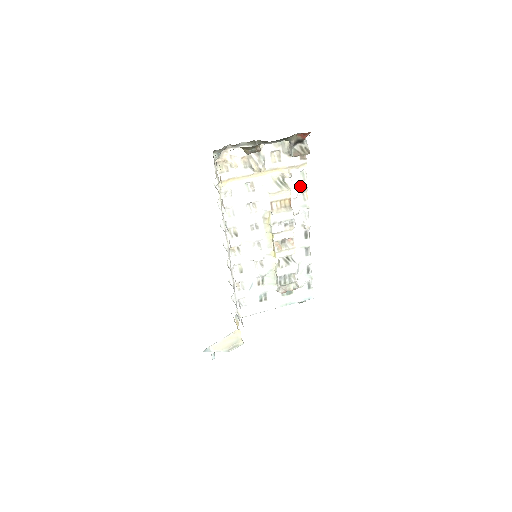
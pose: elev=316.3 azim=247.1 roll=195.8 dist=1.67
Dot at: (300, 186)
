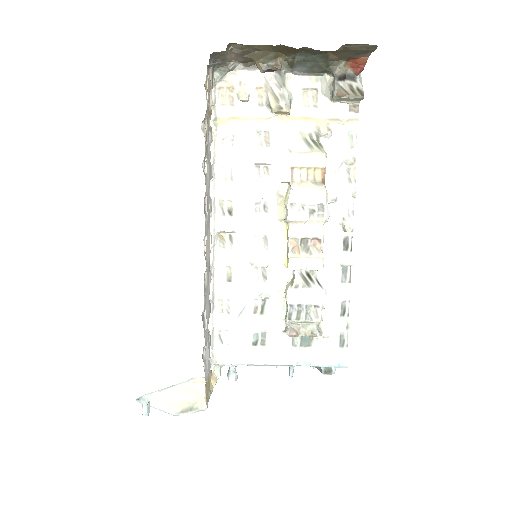
Dot at: (344, 154)
